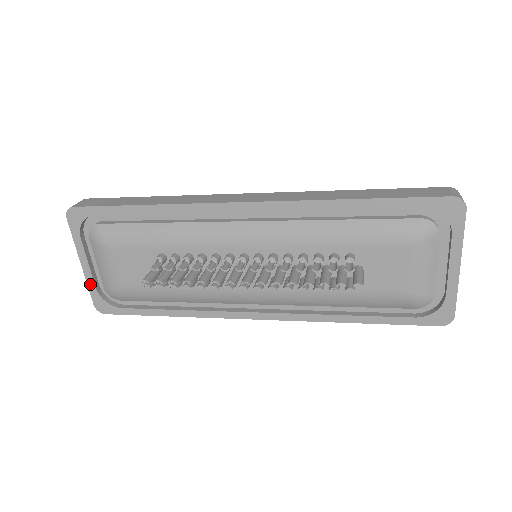
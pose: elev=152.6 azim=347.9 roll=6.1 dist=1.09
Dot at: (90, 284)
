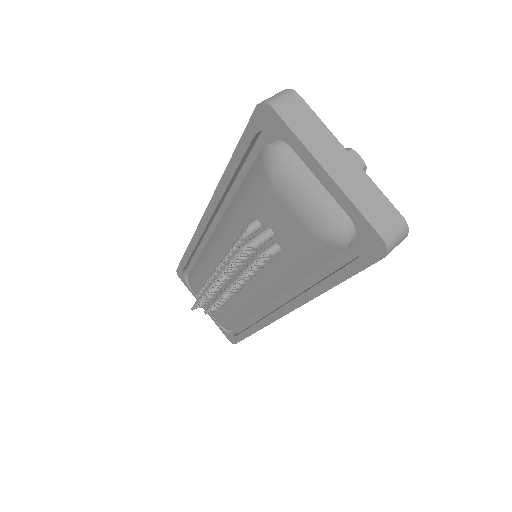
Dot at: (216, 323)
